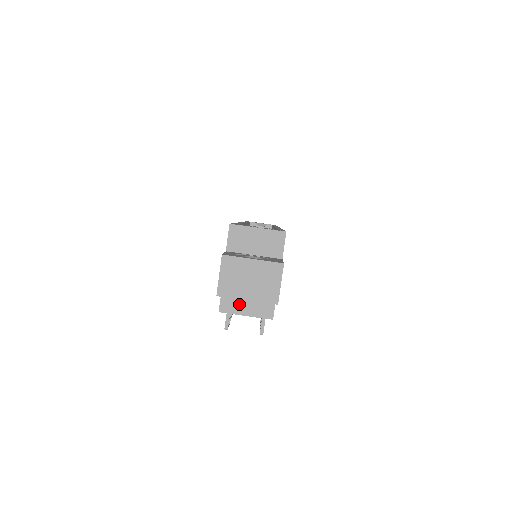
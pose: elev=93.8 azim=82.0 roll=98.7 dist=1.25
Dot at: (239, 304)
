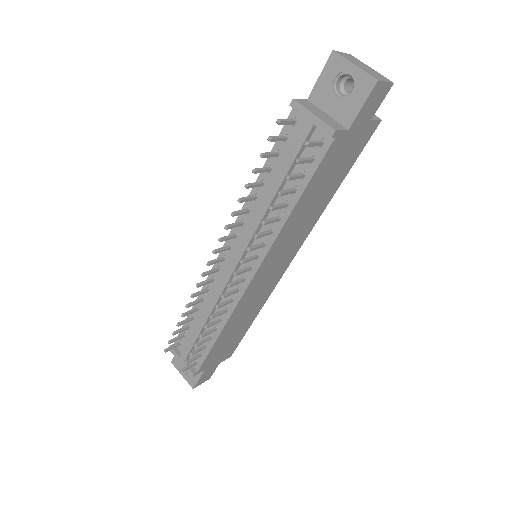
Dot at: (313, 110)
